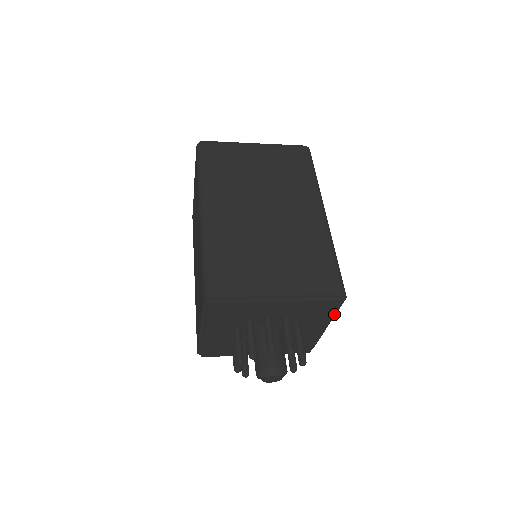
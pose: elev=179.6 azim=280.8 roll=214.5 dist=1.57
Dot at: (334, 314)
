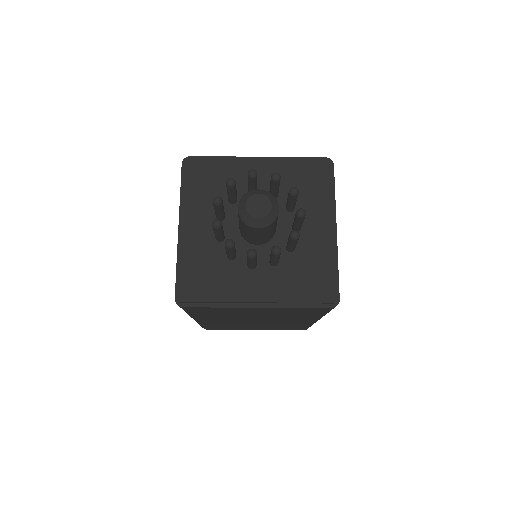
Dot at: (330, 190)
